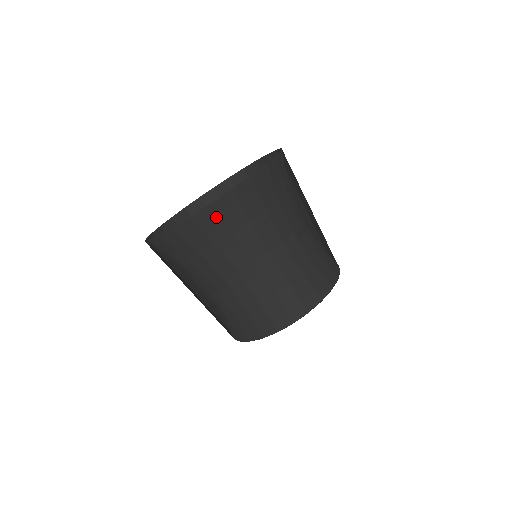
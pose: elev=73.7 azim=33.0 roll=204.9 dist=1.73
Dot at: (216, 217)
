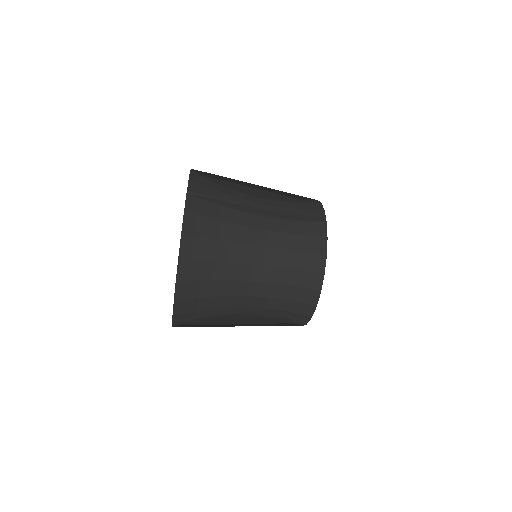
Dot at: occluded
